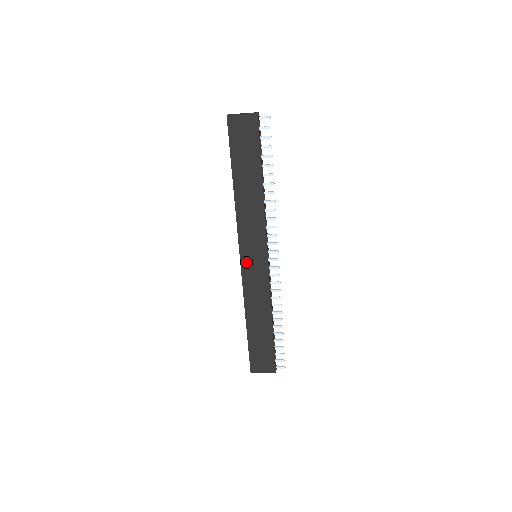
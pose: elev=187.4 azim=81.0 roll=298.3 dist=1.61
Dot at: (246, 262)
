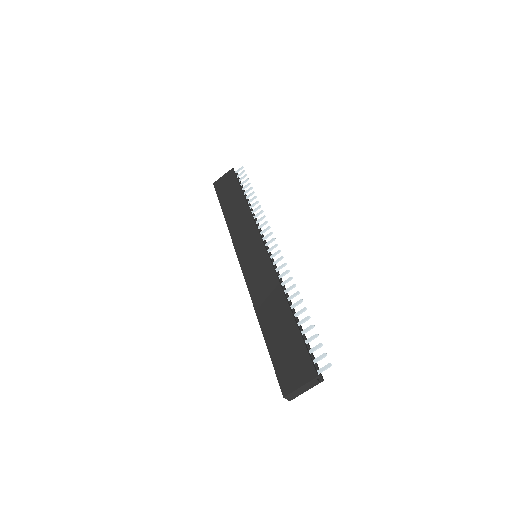
Dot at: (246, 263)
